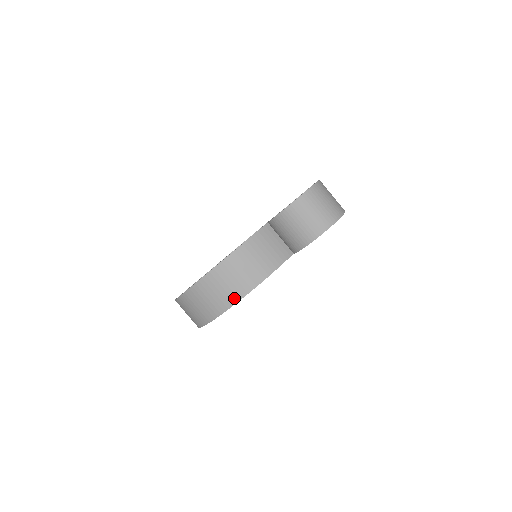
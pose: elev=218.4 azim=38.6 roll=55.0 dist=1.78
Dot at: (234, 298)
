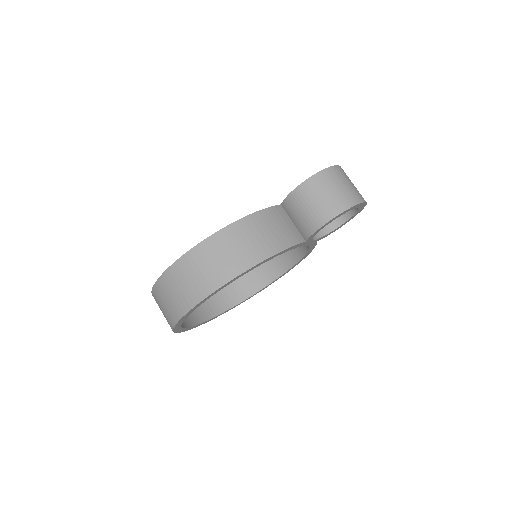
Dot at: (234, 271)
